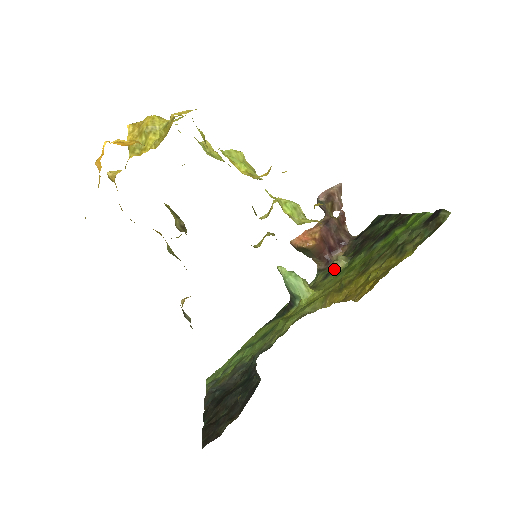
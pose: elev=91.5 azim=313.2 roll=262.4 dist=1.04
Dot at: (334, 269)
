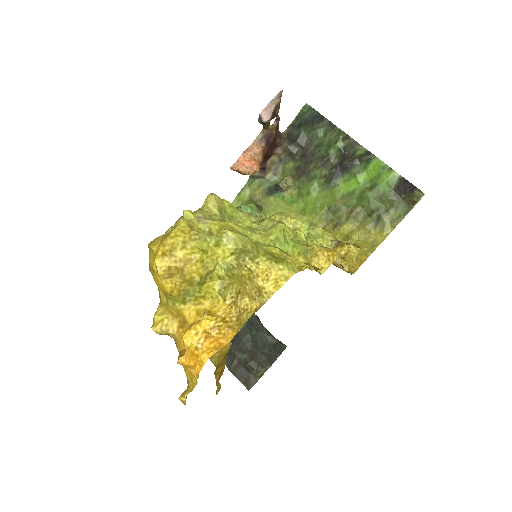
Dot at: (281, 190)
